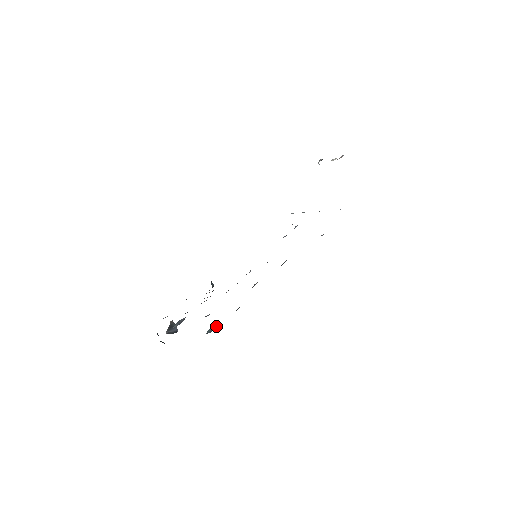
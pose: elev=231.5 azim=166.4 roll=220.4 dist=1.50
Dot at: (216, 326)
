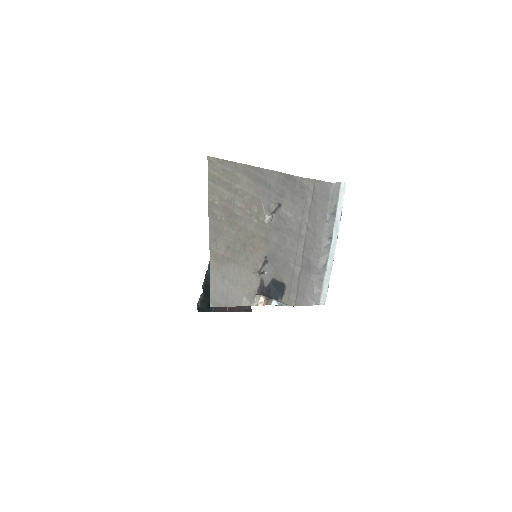
Dot at: occluded
